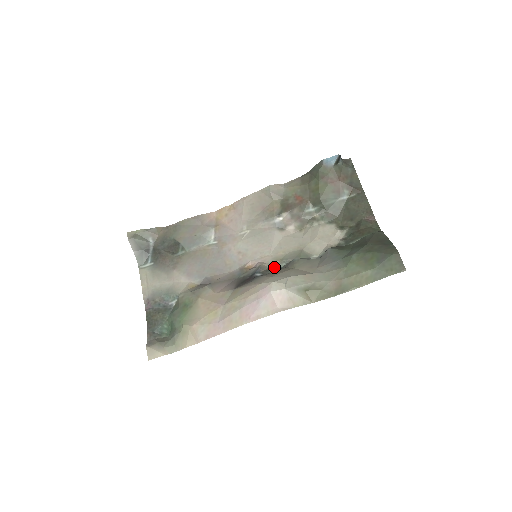
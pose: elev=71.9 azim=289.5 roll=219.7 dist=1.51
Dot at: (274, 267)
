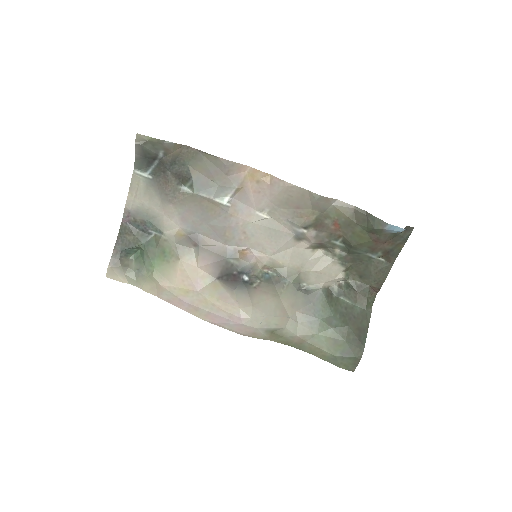
Dot at: (265, 271)
